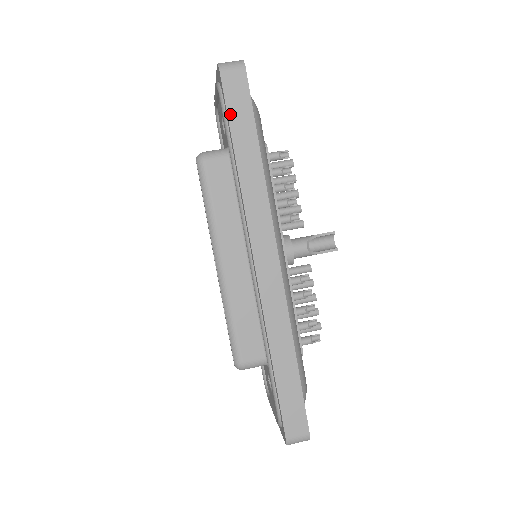
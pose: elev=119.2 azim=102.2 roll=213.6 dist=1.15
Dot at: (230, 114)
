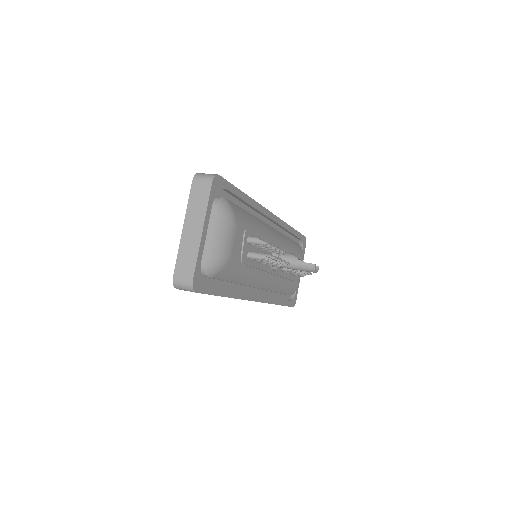
Dot at: occluded
